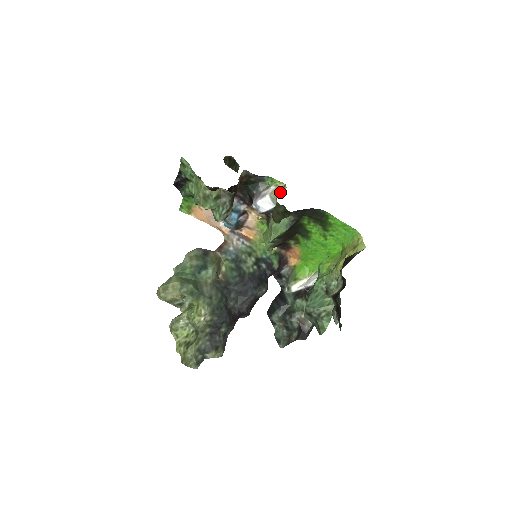
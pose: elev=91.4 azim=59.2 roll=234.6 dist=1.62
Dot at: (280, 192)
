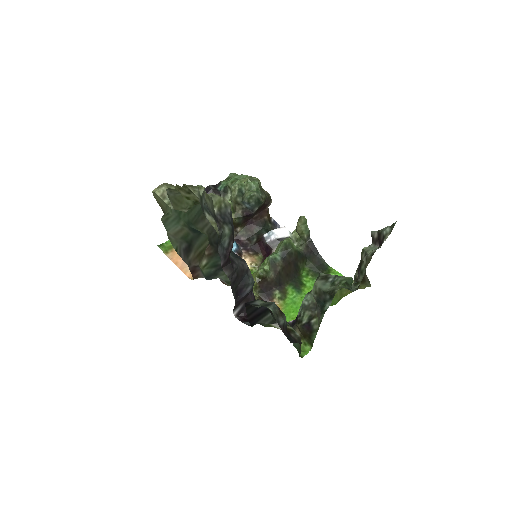
Dot at: occluded
